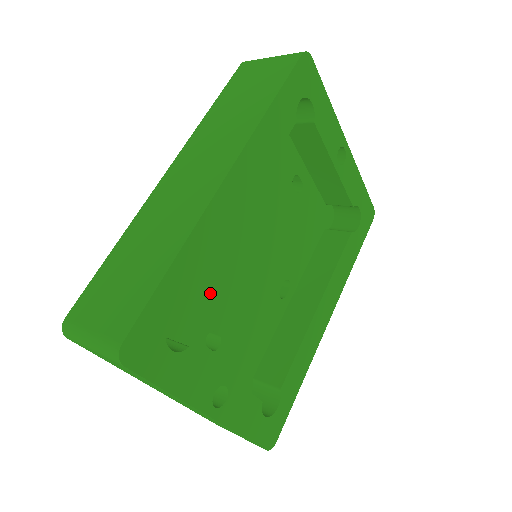
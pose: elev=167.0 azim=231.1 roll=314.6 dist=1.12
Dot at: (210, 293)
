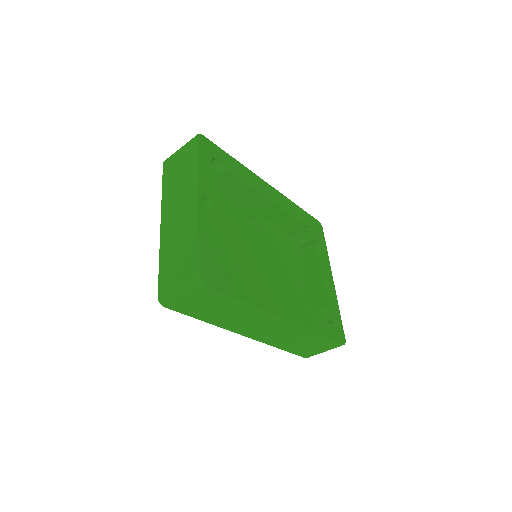
Dot at: (227, 219)
